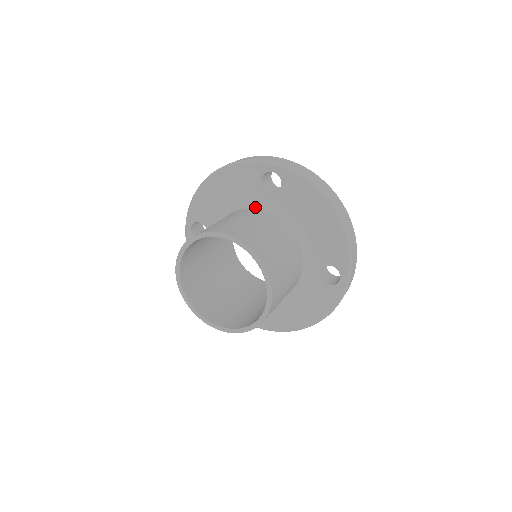
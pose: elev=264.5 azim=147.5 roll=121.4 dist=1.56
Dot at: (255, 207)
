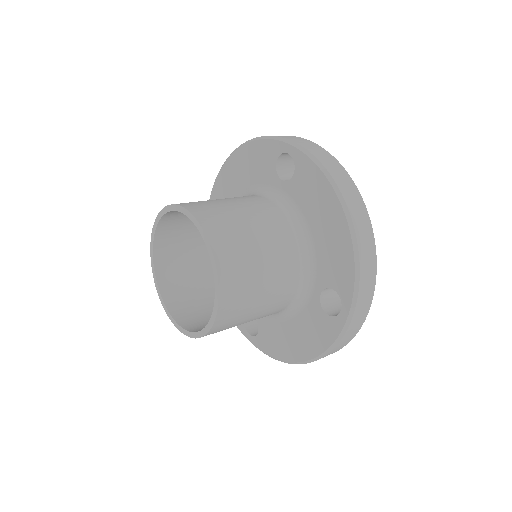
Dot at: (264, 195)
